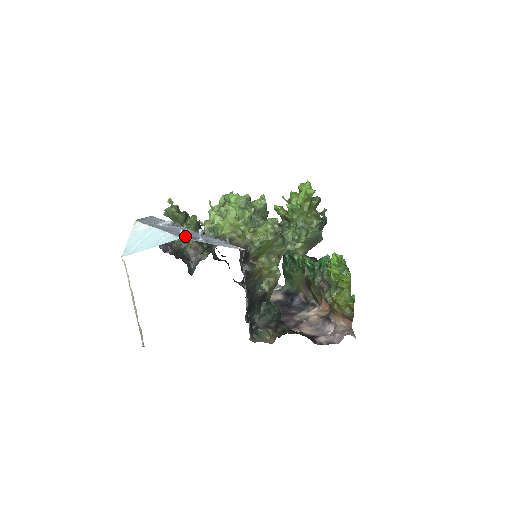
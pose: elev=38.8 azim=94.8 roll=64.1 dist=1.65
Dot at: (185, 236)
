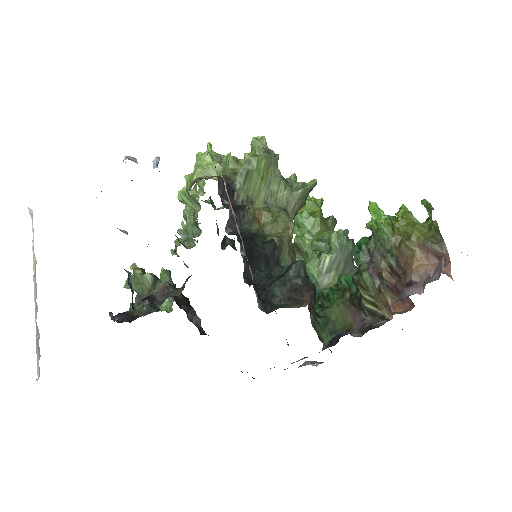
Dot at: occluded
